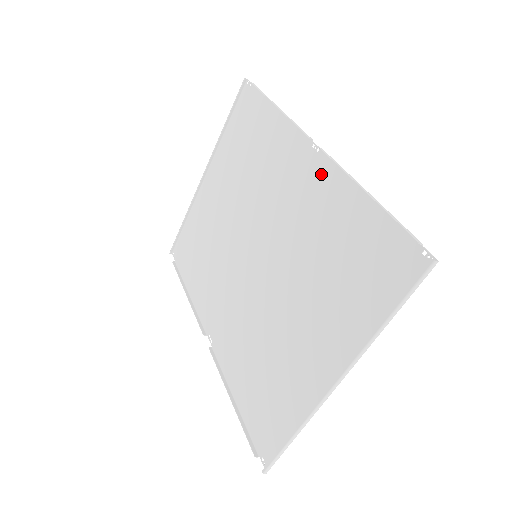
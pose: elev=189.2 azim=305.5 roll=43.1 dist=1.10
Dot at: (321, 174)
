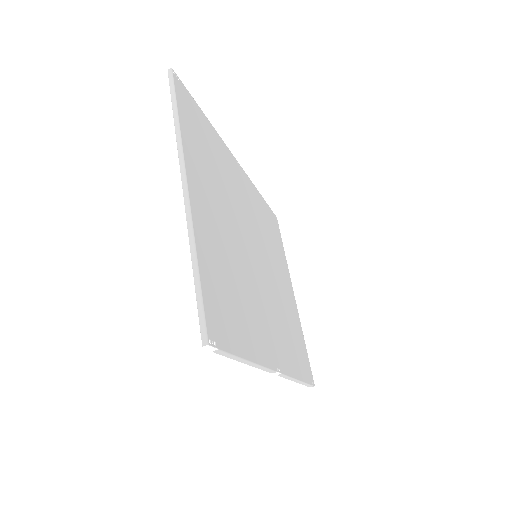
Dot at: (232, 163)
